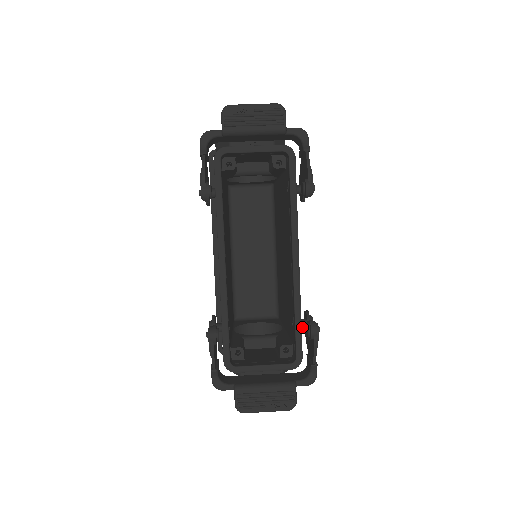
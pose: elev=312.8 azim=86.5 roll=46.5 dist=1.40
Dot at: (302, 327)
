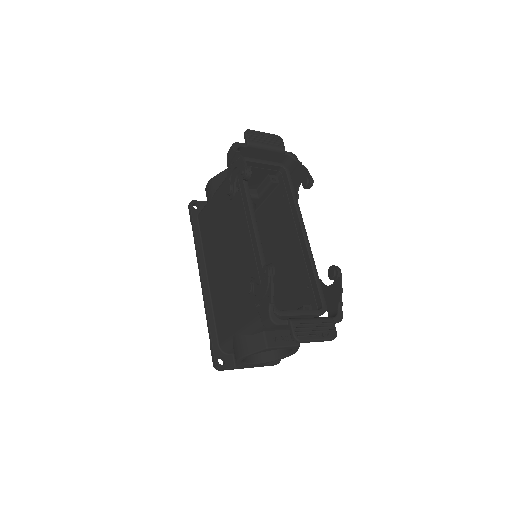
Dot at: occluded
